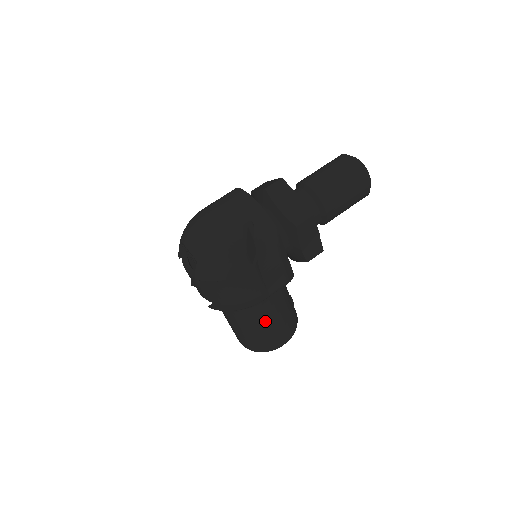
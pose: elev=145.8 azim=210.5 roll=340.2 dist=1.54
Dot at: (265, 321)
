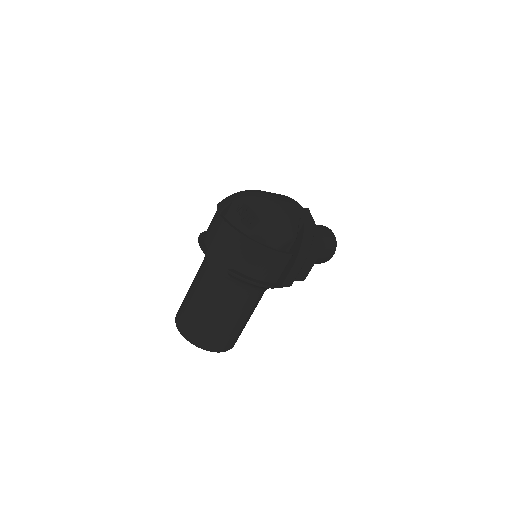
Dot at: (243, 314)
